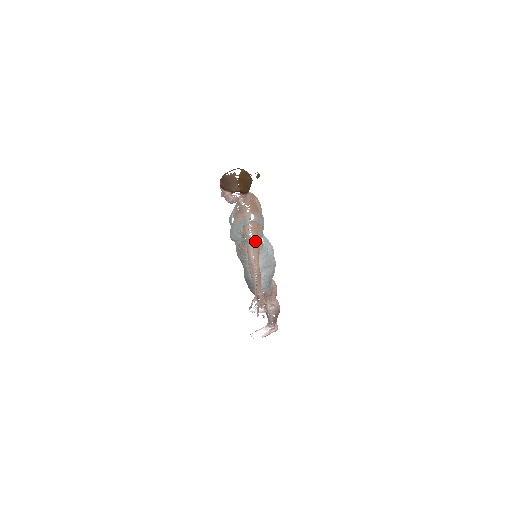
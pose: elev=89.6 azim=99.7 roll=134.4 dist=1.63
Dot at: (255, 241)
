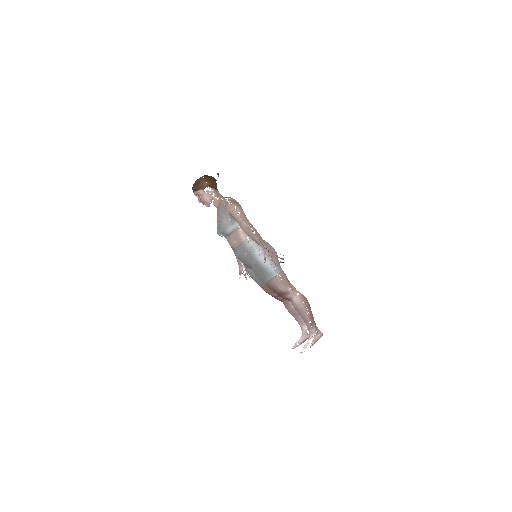
Dot at: (238, 209)
